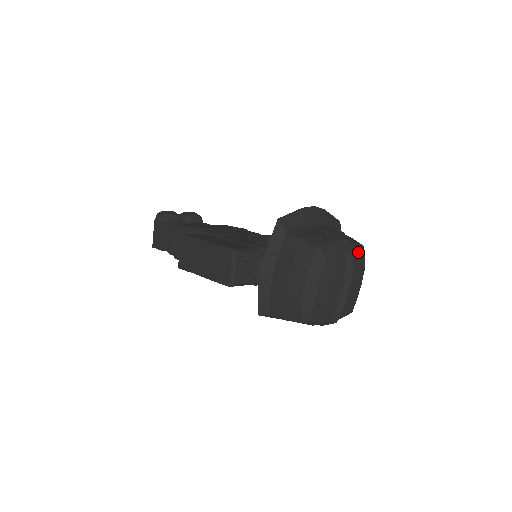
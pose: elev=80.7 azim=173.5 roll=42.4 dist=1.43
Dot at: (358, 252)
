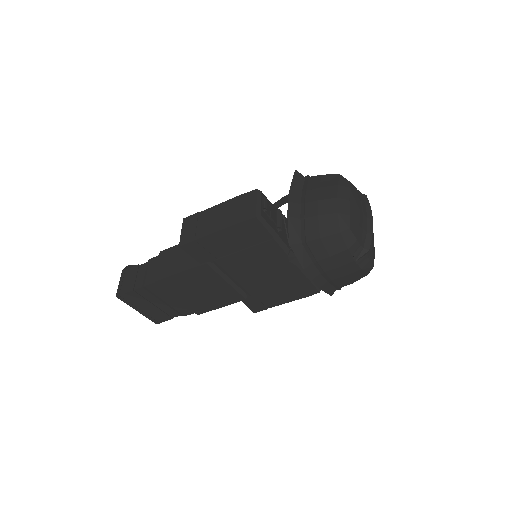
Dot at: occluded
